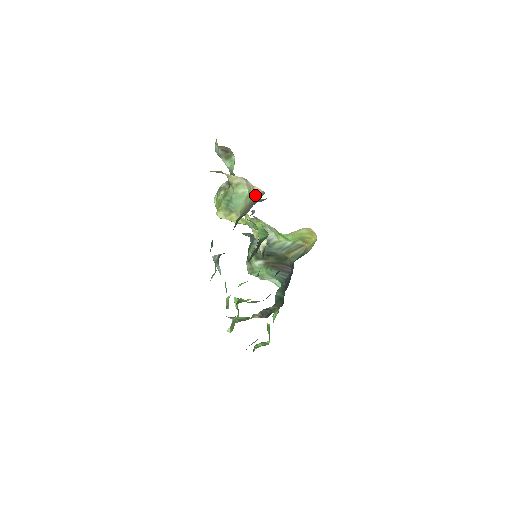
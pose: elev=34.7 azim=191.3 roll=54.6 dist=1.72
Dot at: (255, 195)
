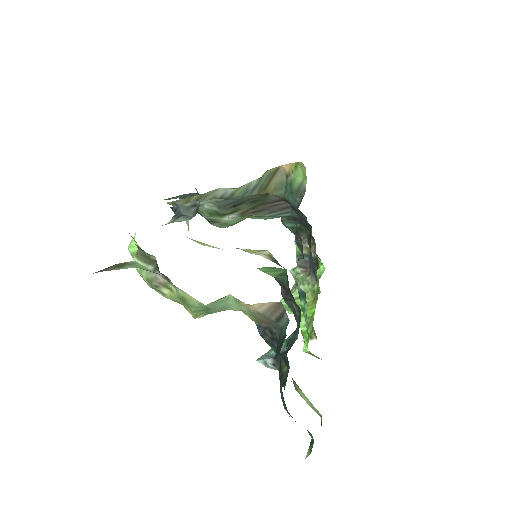
Dot at: (264, 310)
